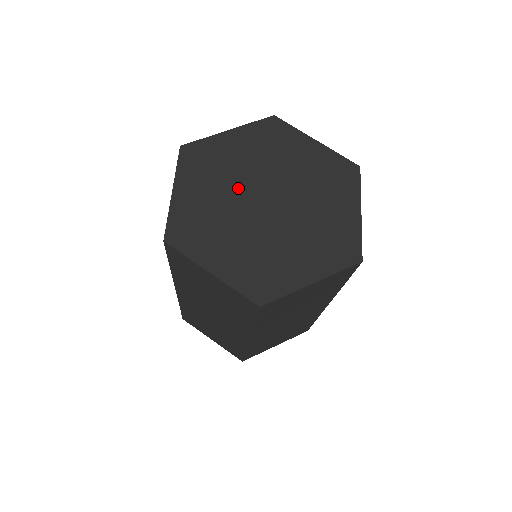
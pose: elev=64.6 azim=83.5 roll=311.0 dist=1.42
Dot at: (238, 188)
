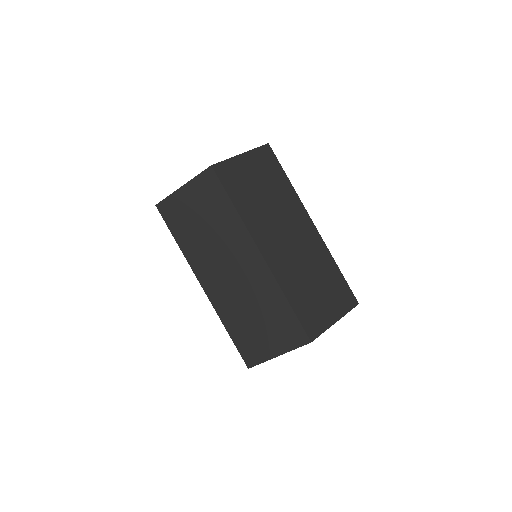
Dot at: occluded
